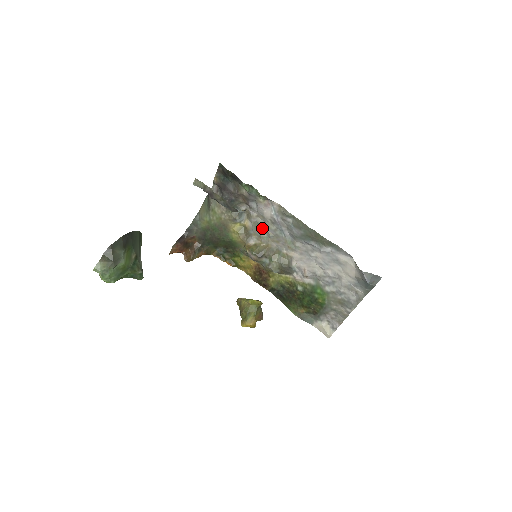
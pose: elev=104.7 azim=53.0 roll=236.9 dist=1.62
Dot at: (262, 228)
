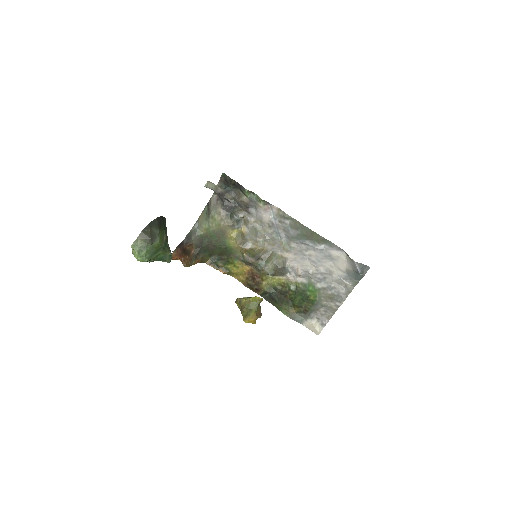
Dot at: (259, 232)
